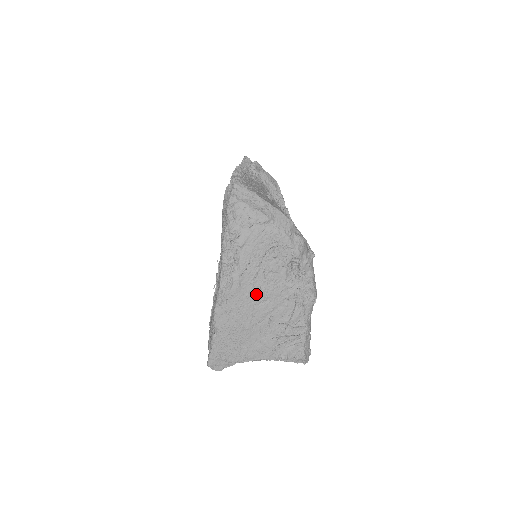
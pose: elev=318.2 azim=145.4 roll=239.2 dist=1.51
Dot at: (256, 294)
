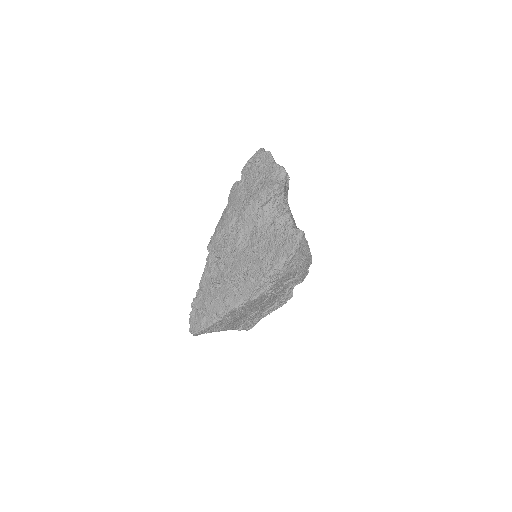
Dot at: (262, 302)
